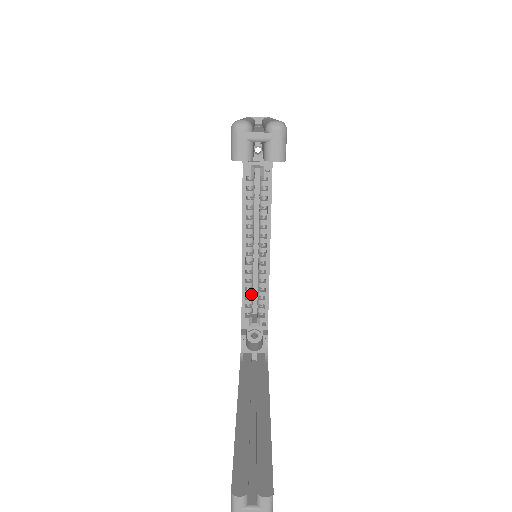
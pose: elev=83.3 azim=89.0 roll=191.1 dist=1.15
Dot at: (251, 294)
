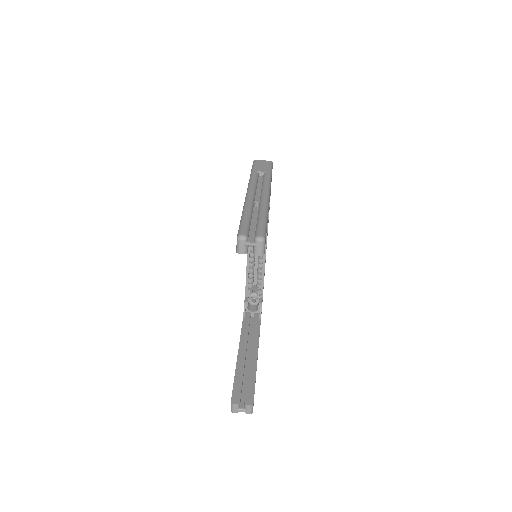
Dot at: (252, 276)
